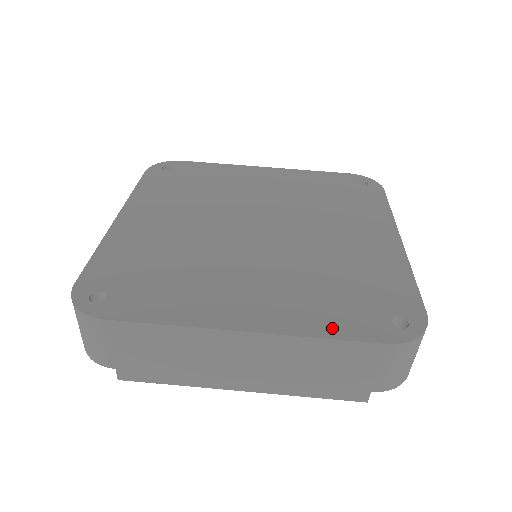
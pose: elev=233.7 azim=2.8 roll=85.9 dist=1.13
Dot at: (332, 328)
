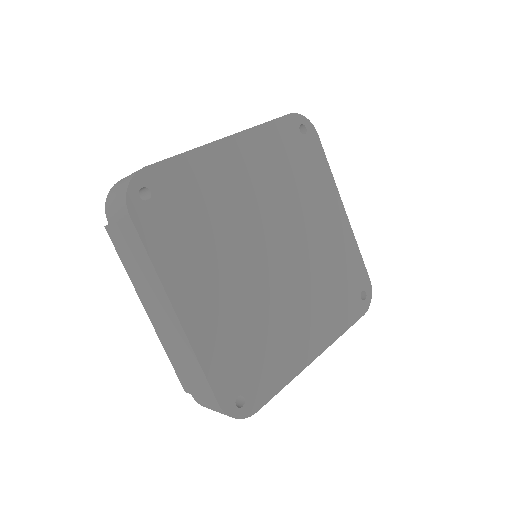
Dot at: (212, 365)
